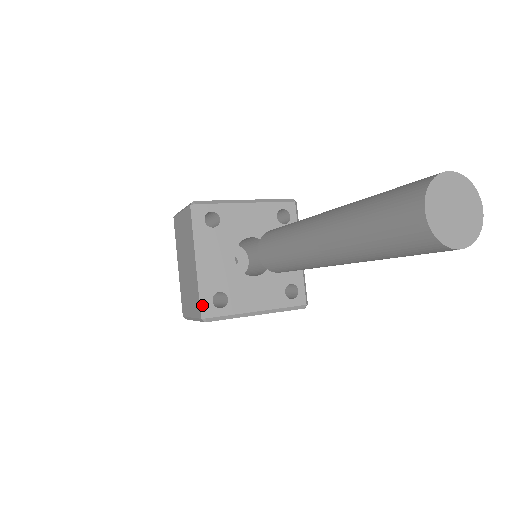
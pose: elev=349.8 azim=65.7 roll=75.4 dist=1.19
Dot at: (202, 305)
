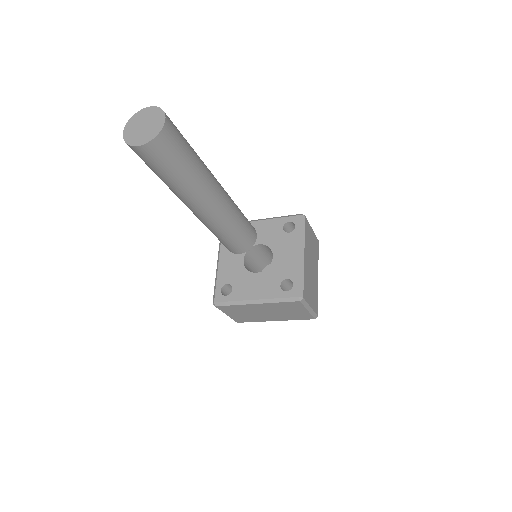
Dot at: (214, 293)
